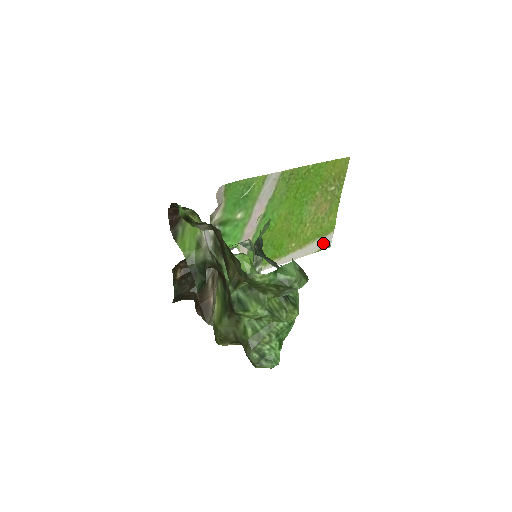
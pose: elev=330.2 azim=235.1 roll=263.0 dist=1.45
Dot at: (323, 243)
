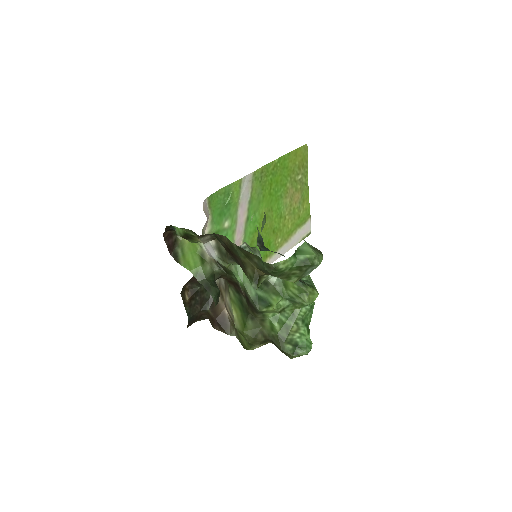
Dot at: (304, 231)
